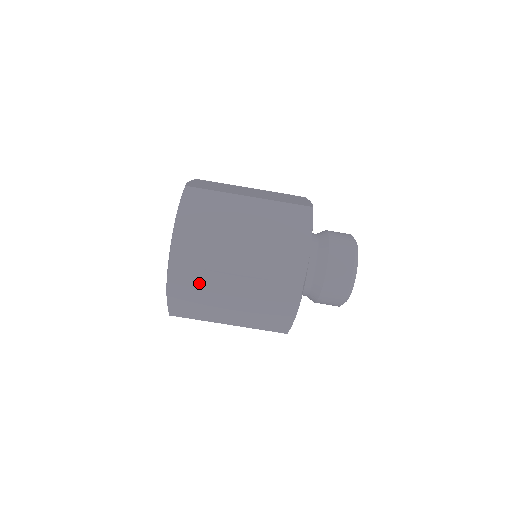
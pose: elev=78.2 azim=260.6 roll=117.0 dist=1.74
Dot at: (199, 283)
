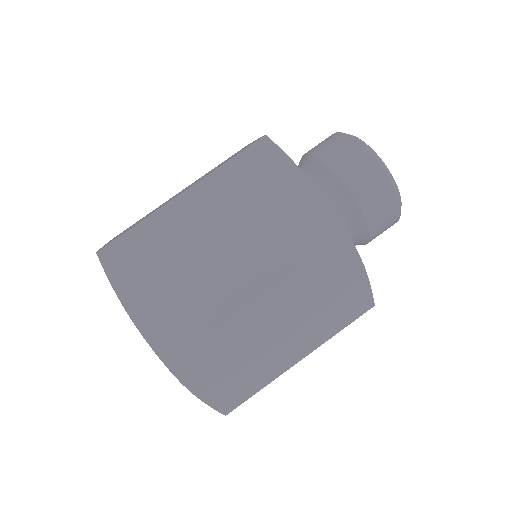
Dot at: (222, 349)
